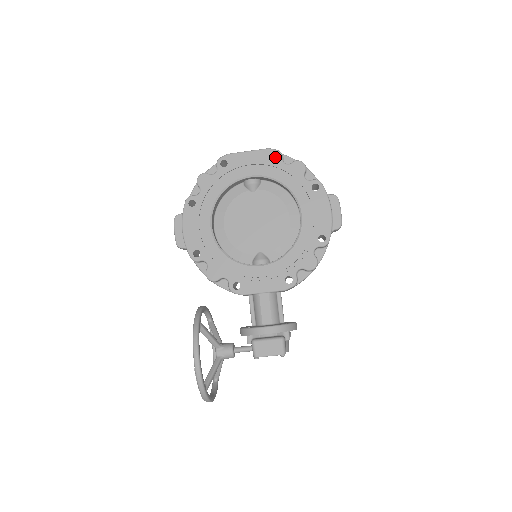
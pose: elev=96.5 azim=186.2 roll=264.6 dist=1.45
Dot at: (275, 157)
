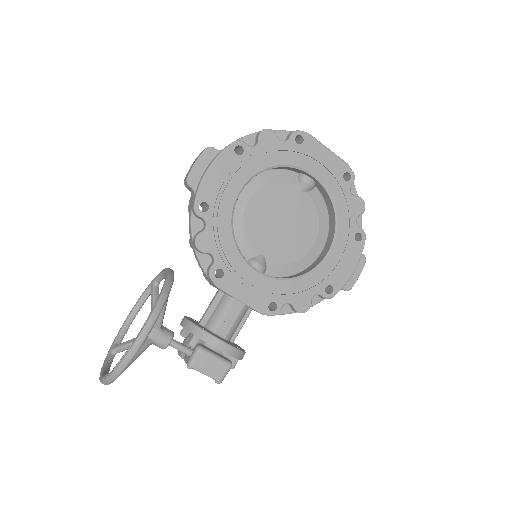
Dot at: occluded
